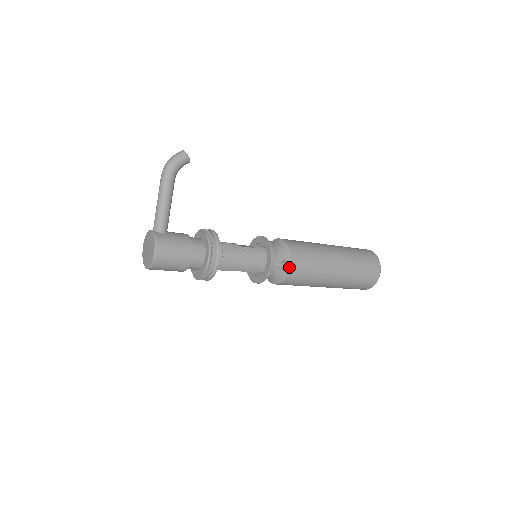
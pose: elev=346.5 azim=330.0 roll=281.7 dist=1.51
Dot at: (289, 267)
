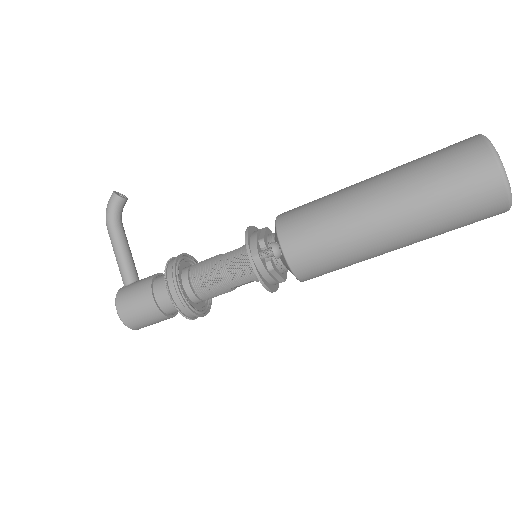
Dot at: (282, 248)
